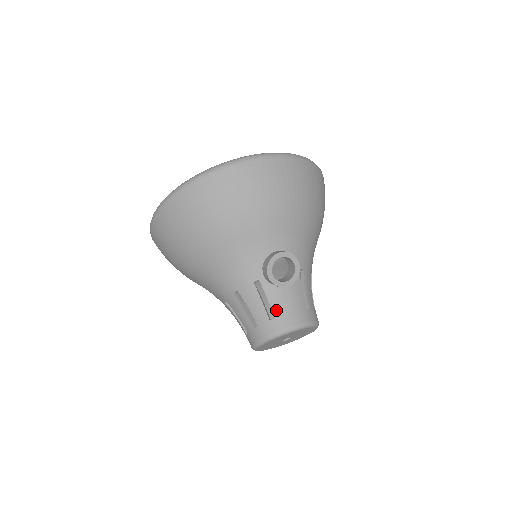
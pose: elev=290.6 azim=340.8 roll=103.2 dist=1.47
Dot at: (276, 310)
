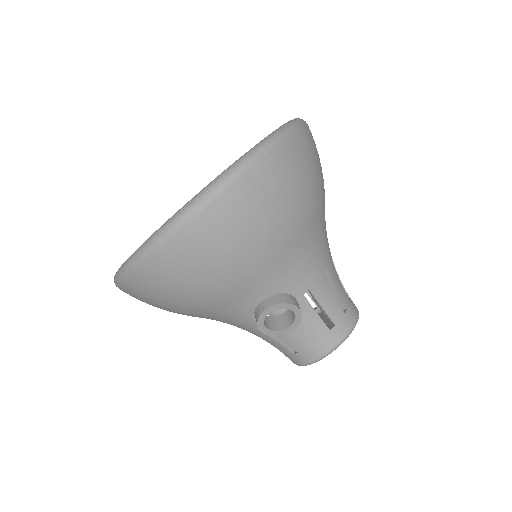
Dot at: (295, 346)
